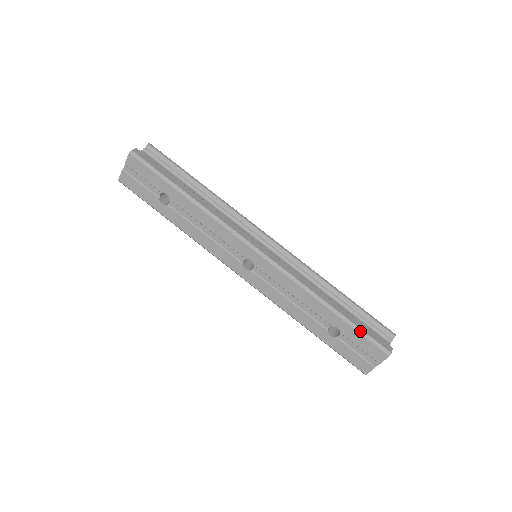
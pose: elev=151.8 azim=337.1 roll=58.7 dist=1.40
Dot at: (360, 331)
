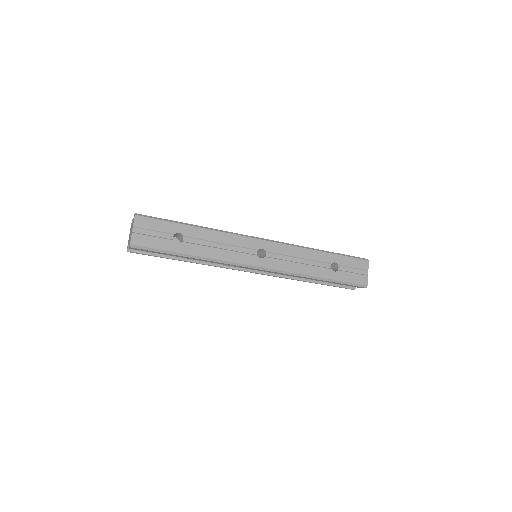
Dot at: (346, 255)
